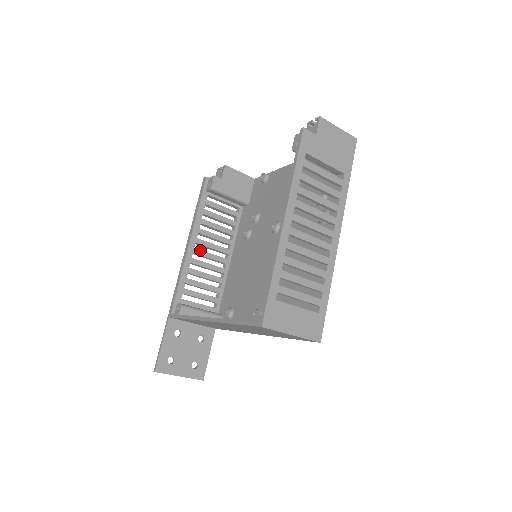
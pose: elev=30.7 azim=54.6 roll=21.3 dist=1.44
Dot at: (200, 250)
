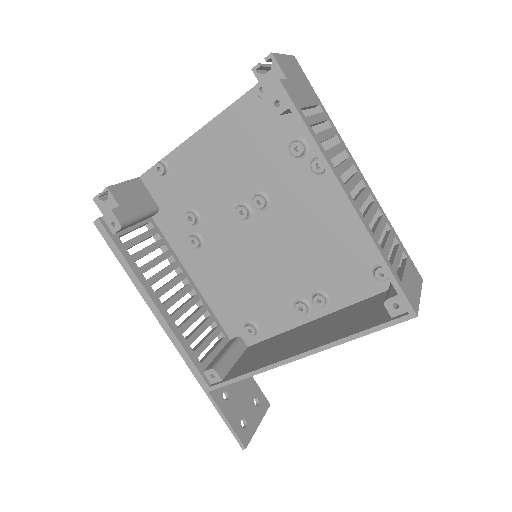
Dot at: (168, 301)
